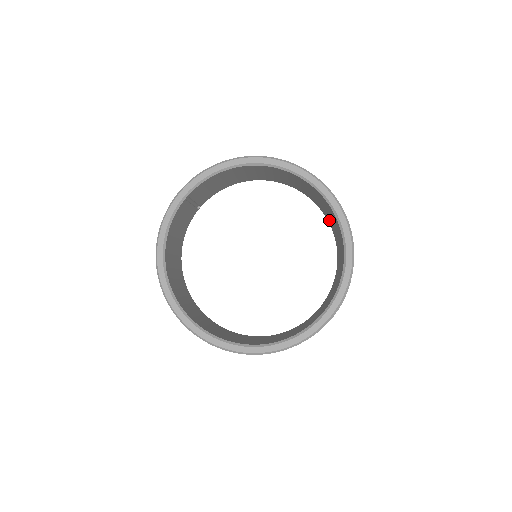
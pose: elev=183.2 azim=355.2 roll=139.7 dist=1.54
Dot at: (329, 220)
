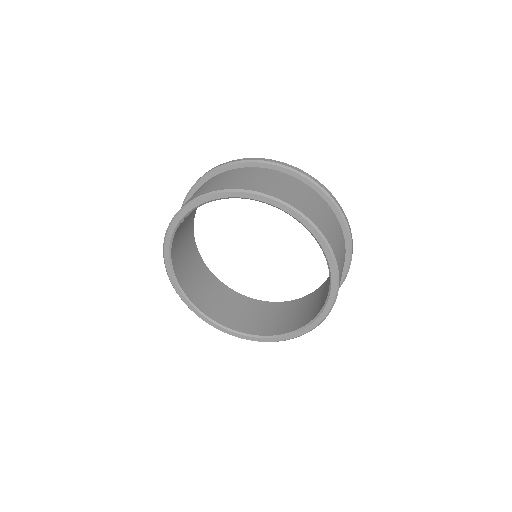
Dot at: occluded
